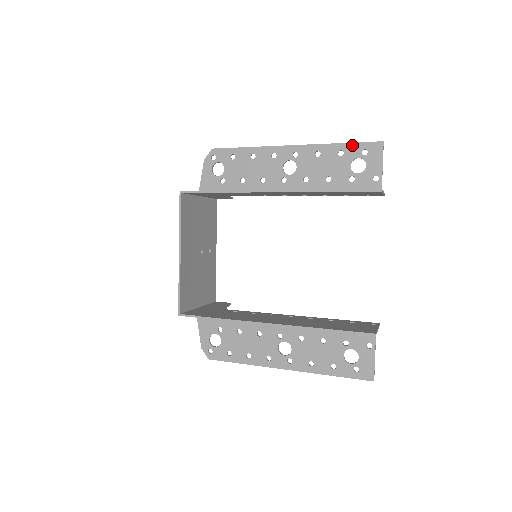
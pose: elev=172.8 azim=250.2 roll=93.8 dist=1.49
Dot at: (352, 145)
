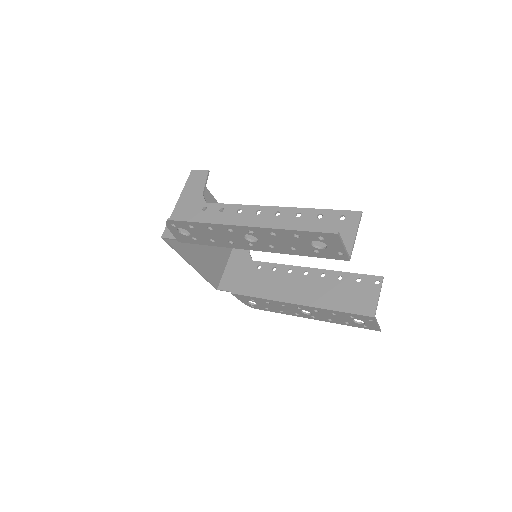
Dot at: (305, 233)
